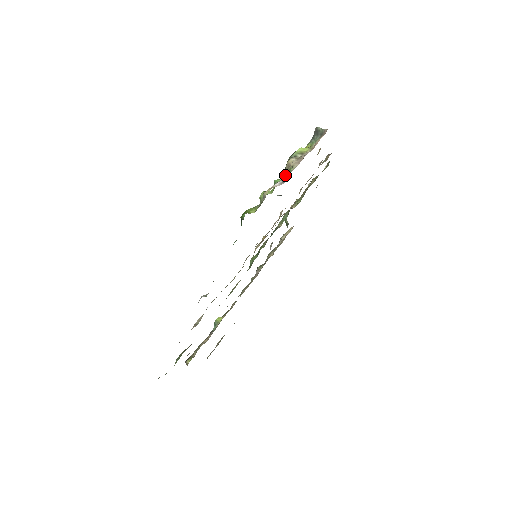
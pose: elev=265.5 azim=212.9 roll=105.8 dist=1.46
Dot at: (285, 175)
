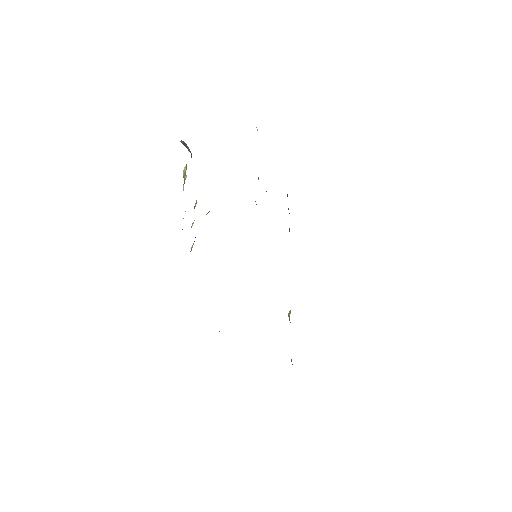
Dot at: occluded
